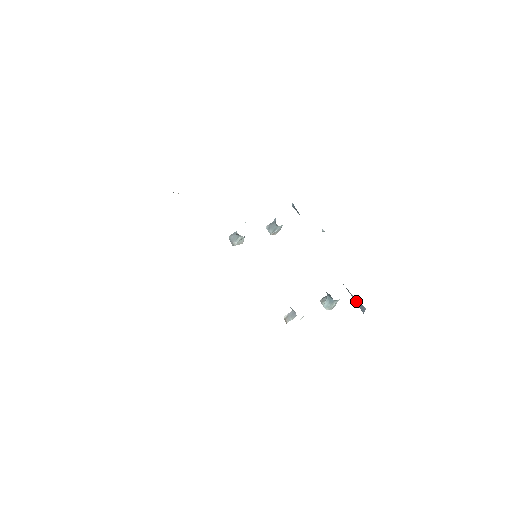
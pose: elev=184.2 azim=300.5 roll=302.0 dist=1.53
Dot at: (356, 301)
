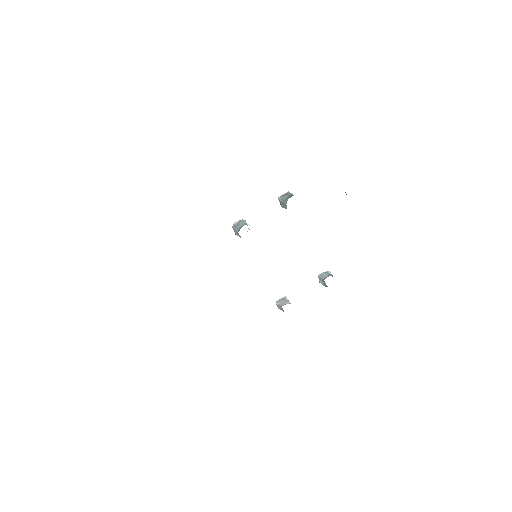
Dot at: occluded
